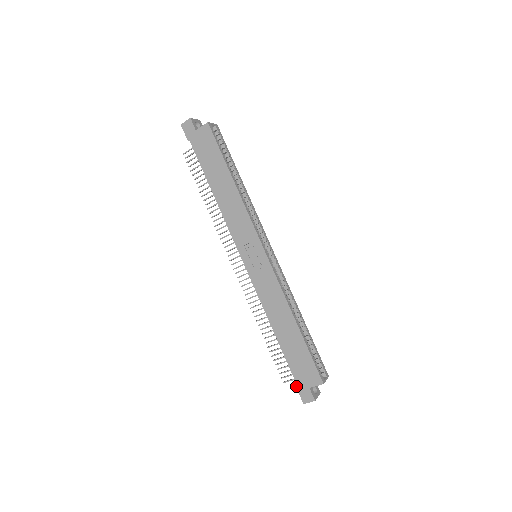
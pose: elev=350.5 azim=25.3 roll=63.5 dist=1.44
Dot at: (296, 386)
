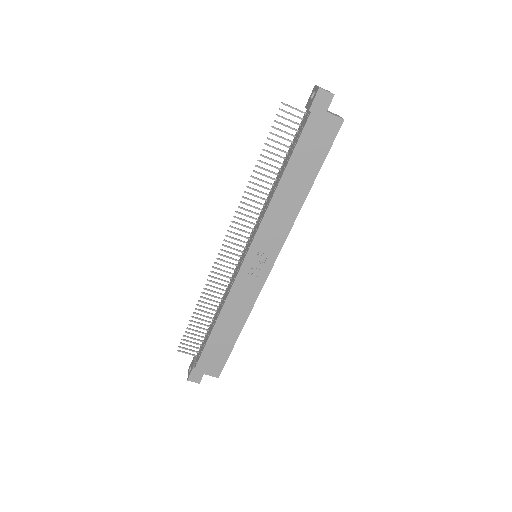
Dot at: (194, 367)
